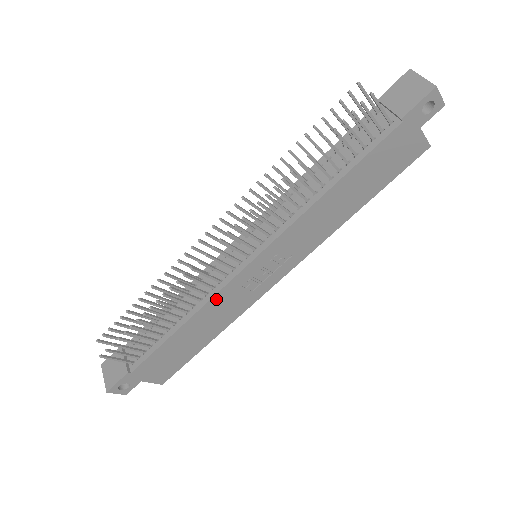
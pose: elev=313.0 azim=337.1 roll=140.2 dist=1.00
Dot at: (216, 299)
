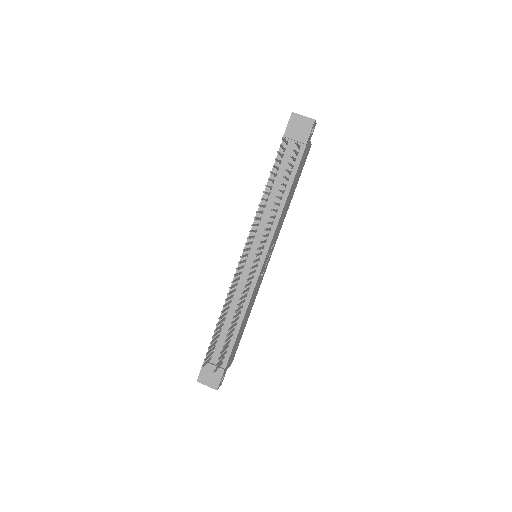
Dot at: (253, 294)
